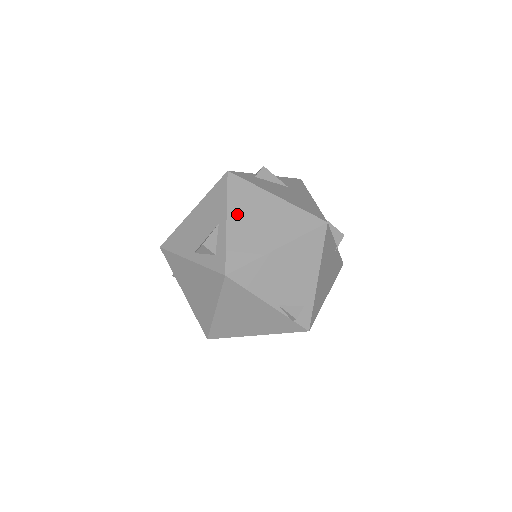
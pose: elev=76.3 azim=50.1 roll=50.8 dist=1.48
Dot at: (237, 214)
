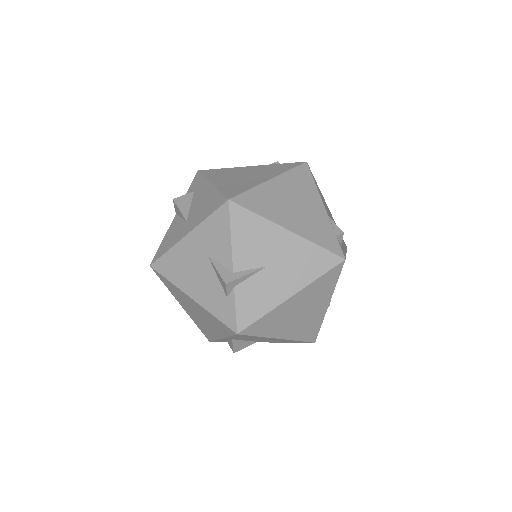
Dot at: occluded
